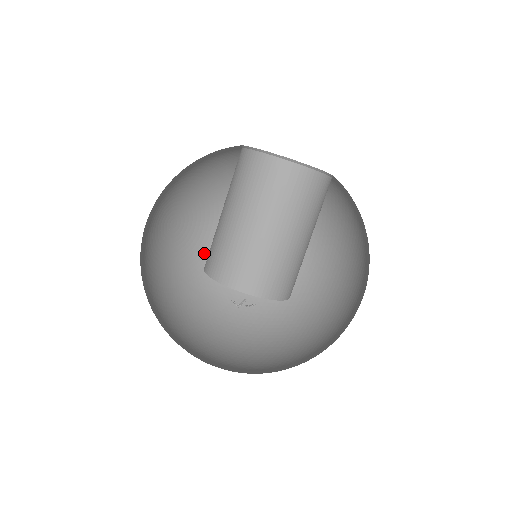
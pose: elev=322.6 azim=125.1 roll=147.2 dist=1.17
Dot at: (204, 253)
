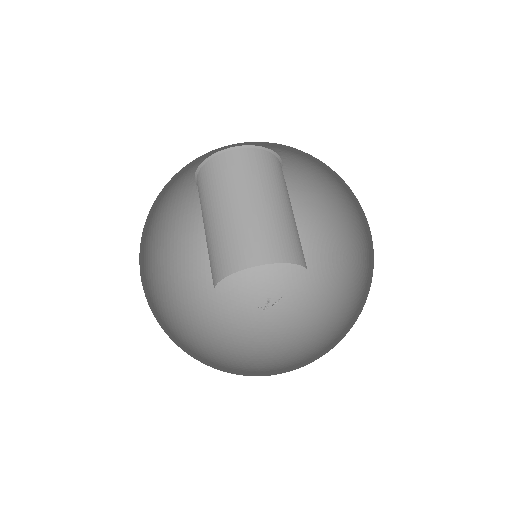
Dot at: (152, 309)
